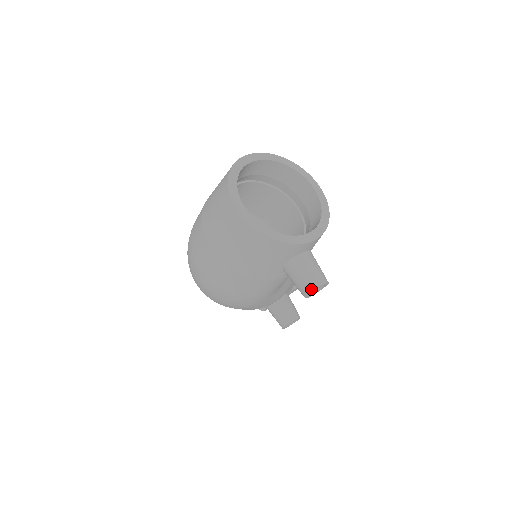
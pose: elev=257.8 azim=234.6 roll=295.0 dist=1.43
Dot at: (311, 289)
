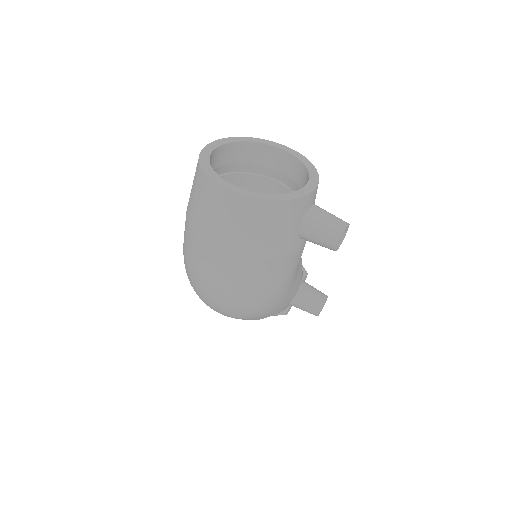
Dot at: (338, 236)
